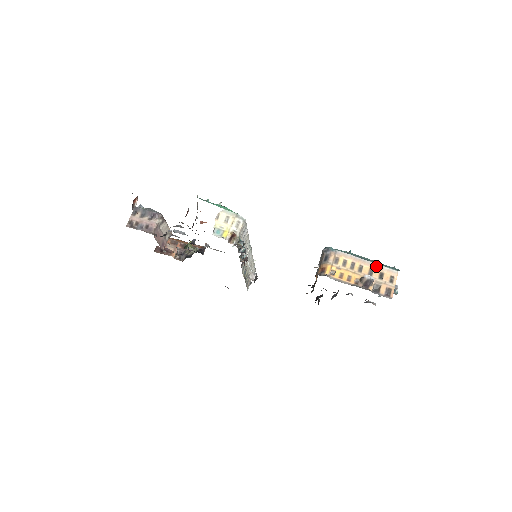
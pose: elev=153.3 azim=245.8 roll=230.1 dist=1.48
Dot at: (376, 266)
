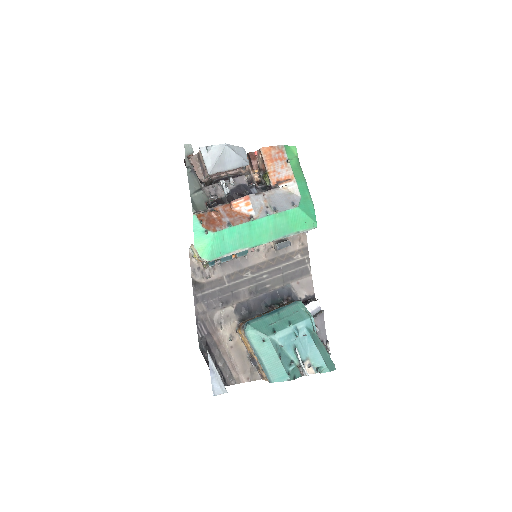
Dot at: (261, 366)
